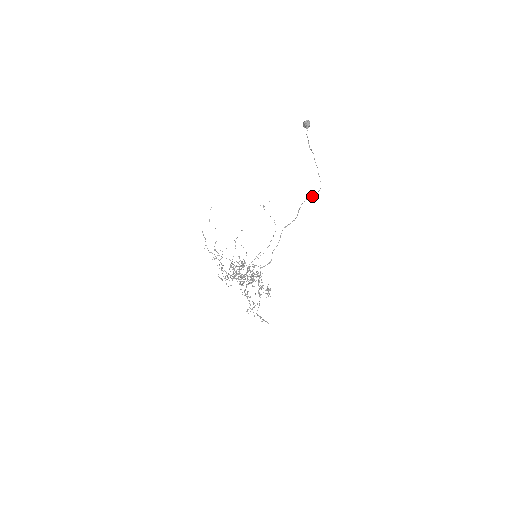
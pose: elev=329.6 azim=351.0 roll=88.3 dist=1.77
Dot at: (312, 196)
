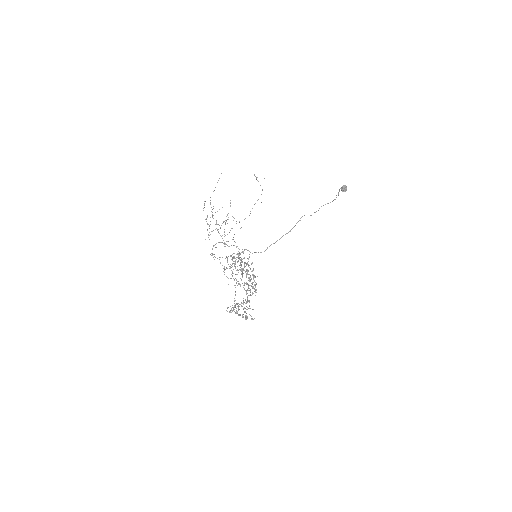
Dot at: occluded
